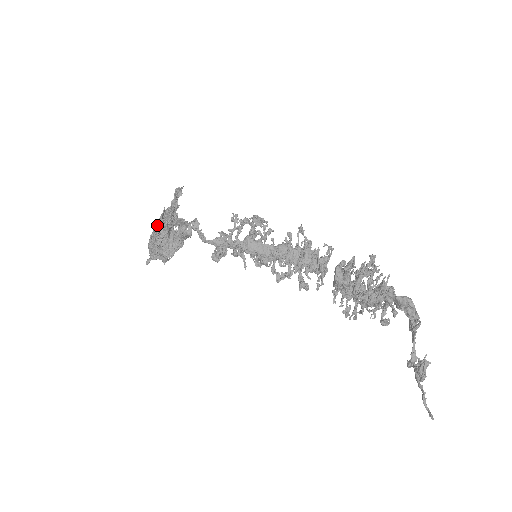
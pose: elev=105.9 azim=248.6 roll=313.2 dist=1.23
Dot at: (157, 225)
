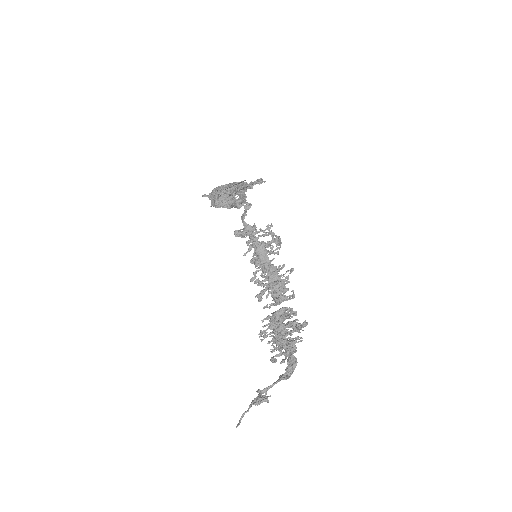
Dot at: (230, 184)
